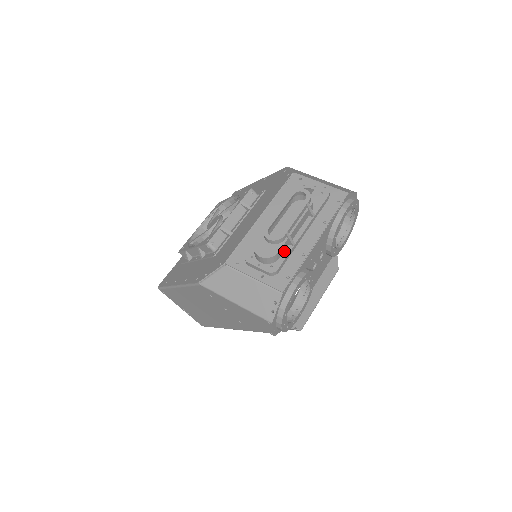
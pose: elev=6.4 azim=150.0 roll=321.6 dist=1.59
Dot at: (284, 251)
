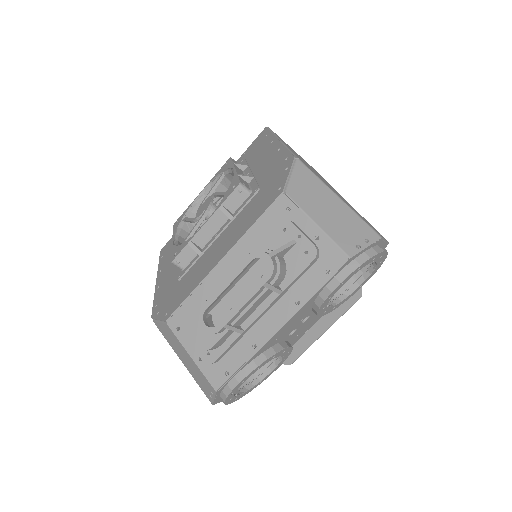
Dot at: (228, 337)
